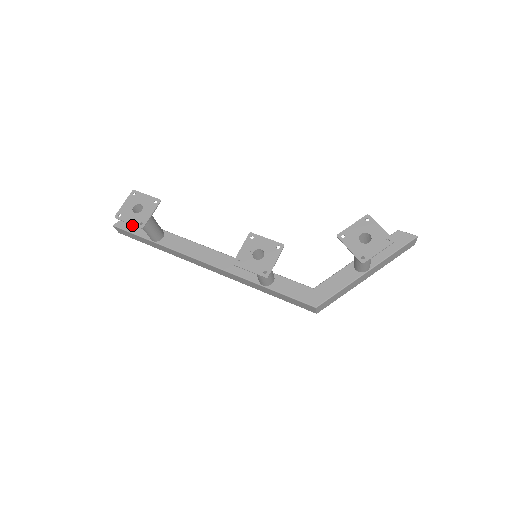
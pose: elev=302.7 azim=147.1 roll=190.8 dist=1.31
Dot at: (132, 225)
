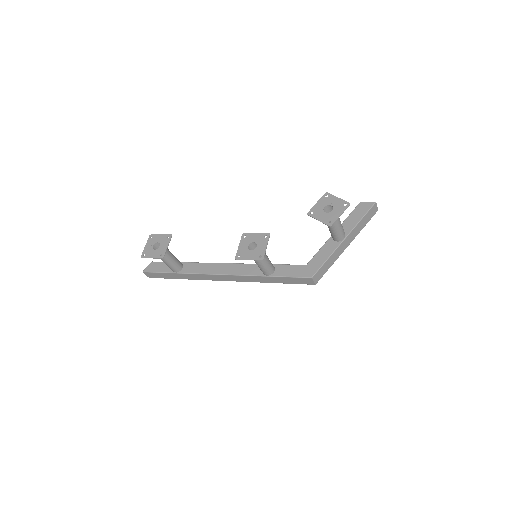
Dot at: (157, 267)
